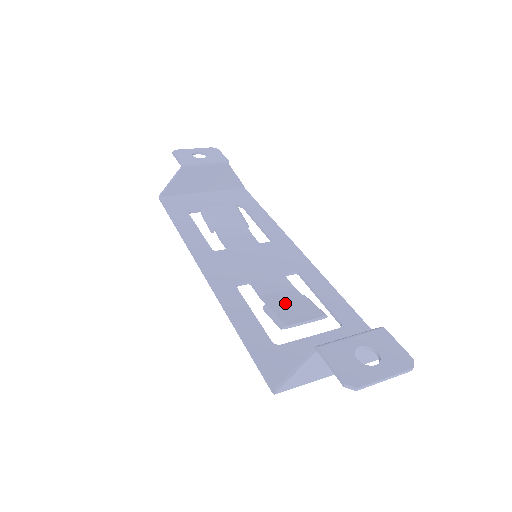
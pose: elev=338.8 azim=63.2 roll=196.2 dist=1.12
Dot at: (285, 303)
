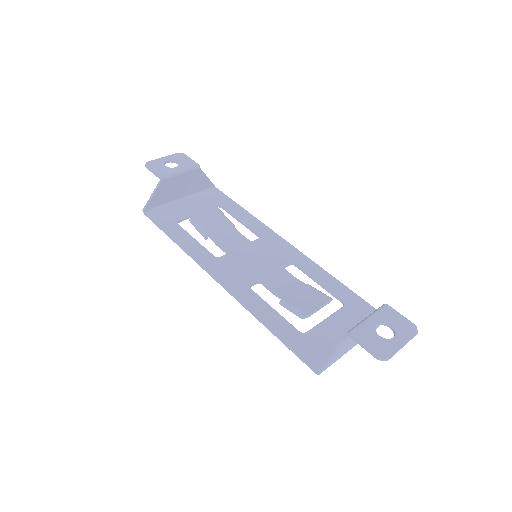
Dot at: (296, 295)
